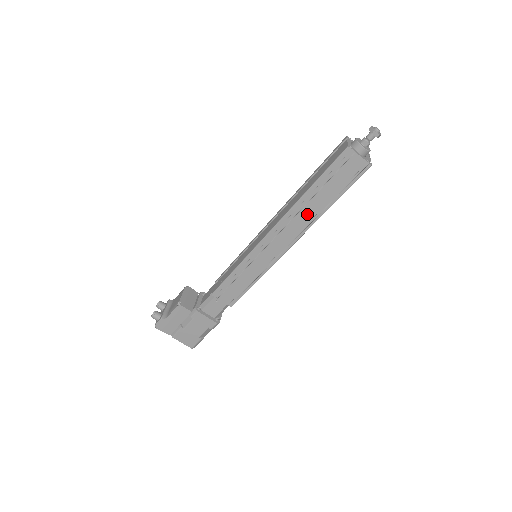
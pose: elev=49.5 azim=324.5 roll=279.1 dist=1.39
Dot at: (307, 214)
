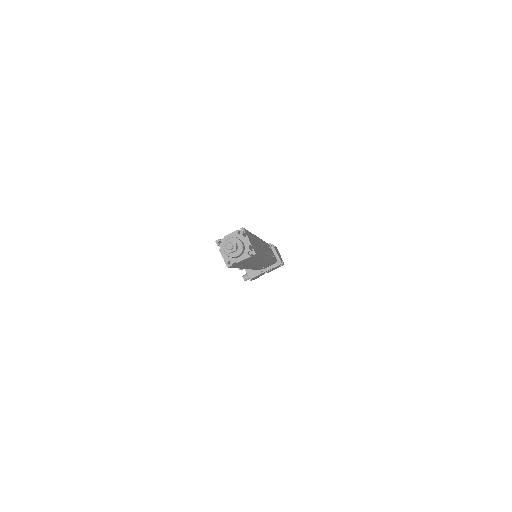
Dot at: (255, 262)
